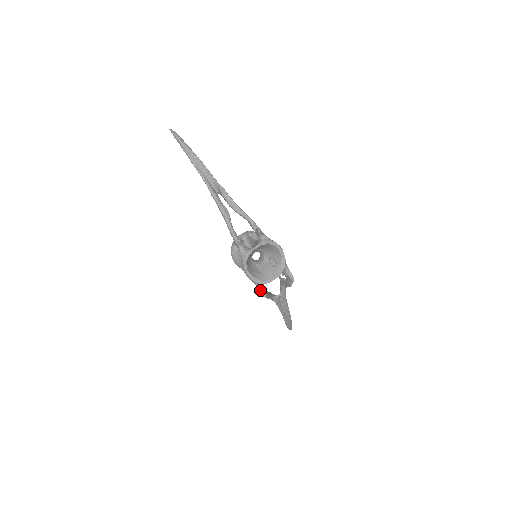
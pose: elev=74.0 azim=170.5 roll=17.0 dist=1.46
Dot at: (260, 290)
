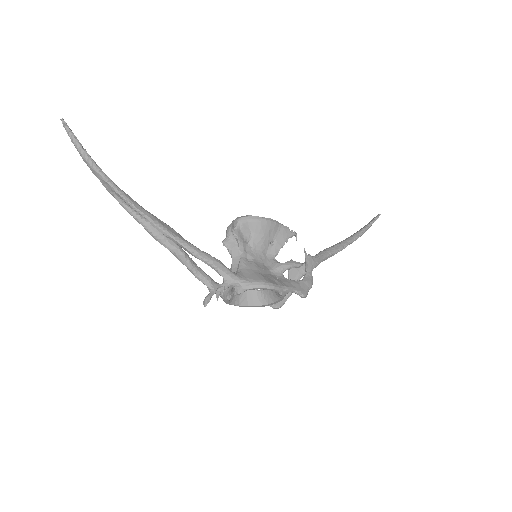
Dot at: occluded
